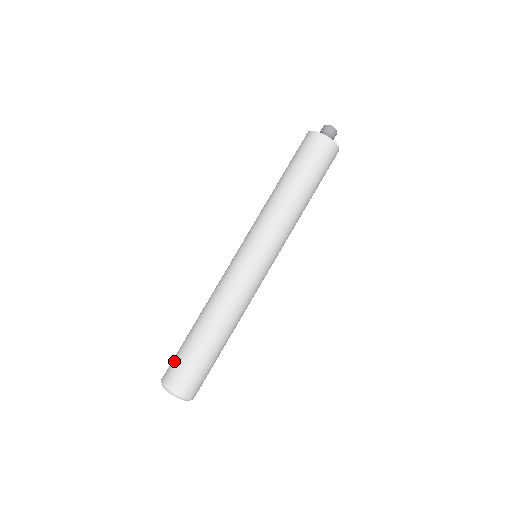
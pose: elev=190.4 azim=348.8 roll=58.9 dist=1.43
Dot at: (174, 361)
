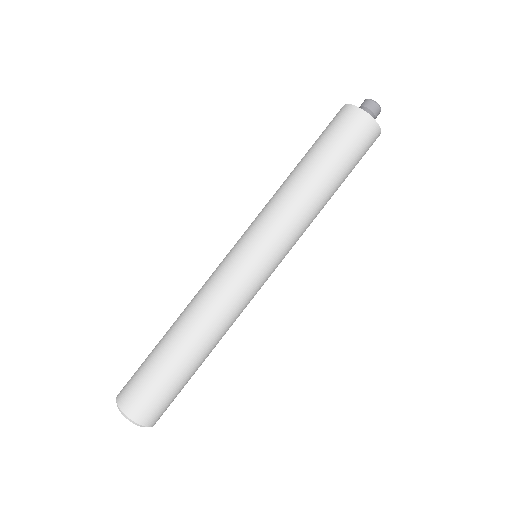
Dot at: (140, 384)
